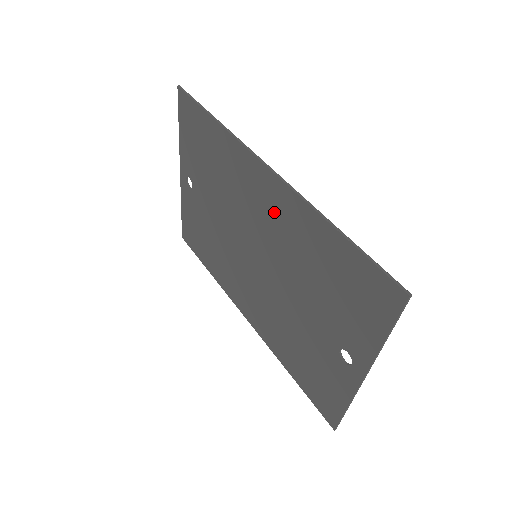
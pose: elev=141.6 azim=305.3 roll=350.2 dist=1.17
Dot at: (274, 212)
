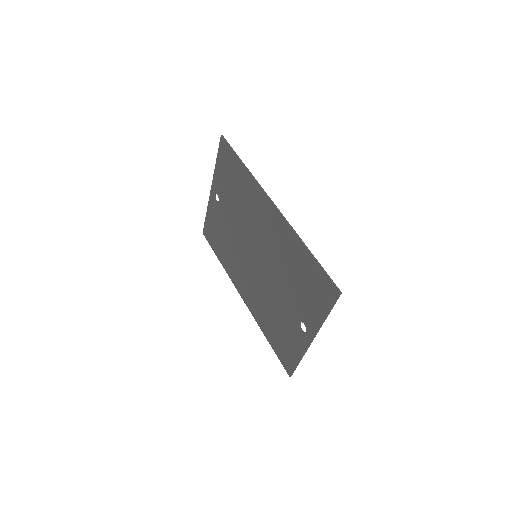
Dot at: (272, 231)
